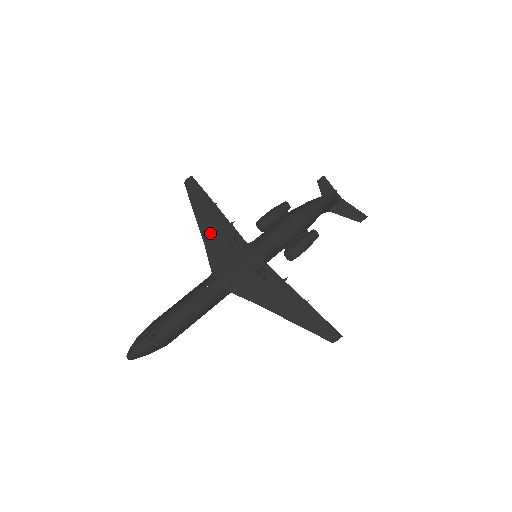
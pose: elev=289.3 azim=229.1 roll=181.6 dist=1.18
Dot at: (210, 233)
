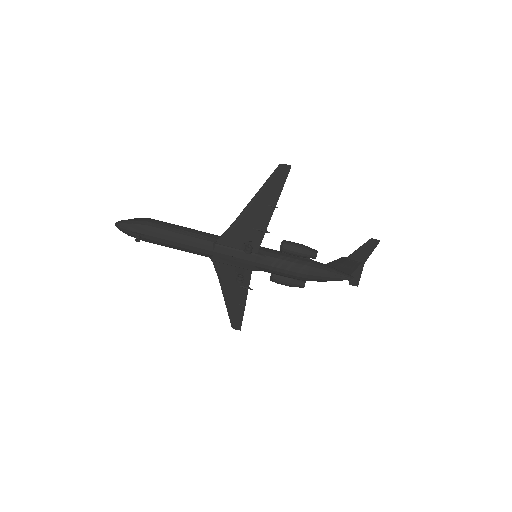
Dot at: (246, 221)
